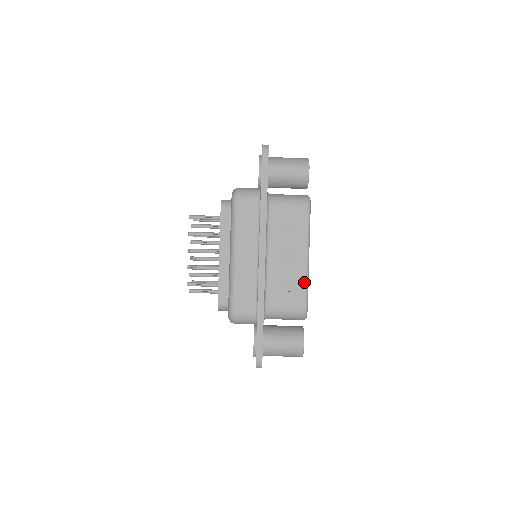
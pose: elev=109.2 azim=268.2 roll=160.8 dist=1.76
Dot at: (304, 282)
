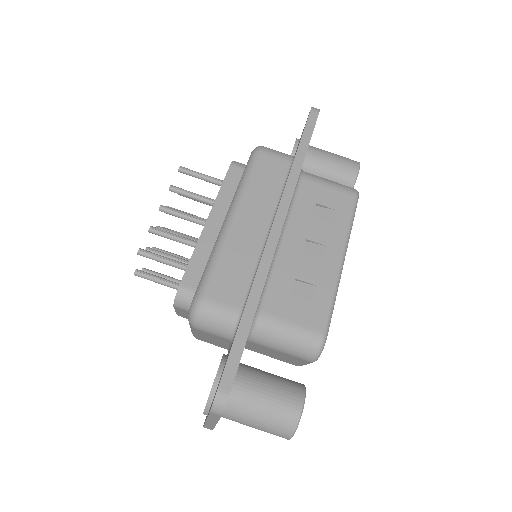
Dot at: (330, 292)
